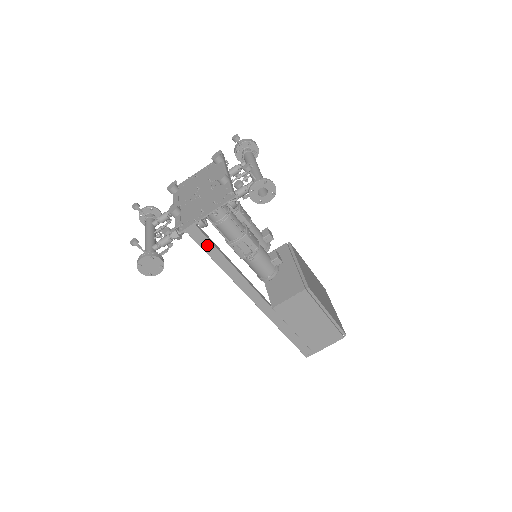
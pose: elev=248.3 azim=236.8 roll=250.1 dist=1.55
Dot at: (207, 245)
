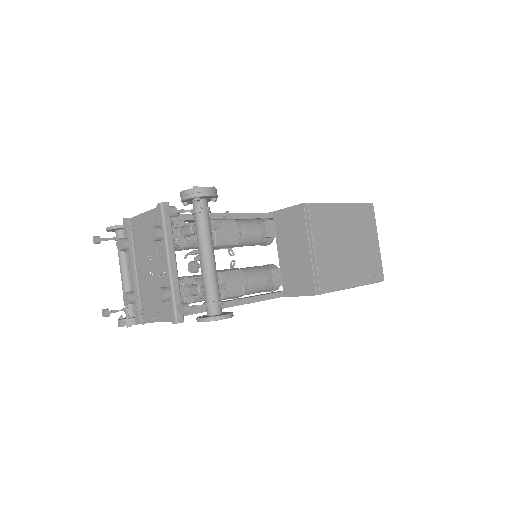
Dot at: occluded
